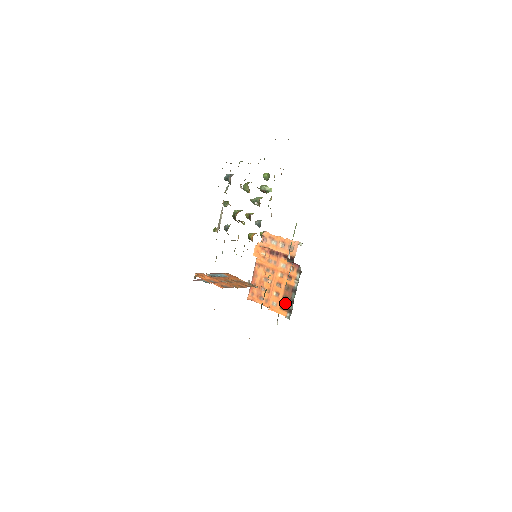
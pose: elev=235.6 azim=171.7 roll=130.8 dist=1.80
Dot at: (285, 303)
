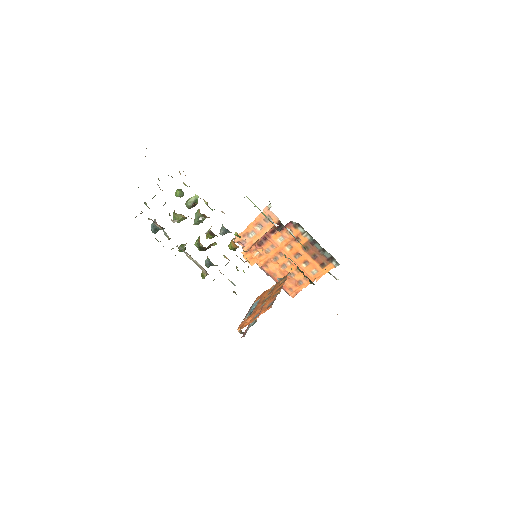
Dot at: (320, 260)
